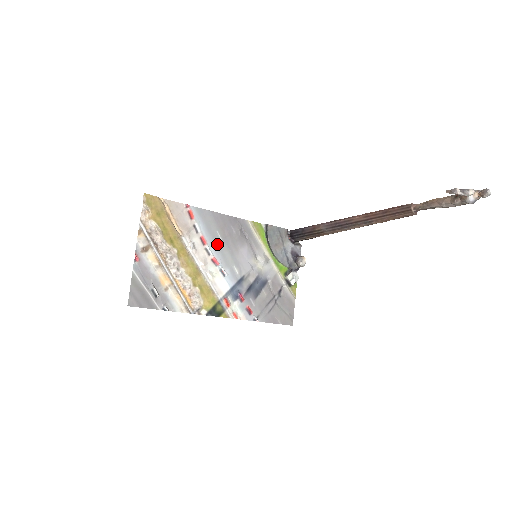
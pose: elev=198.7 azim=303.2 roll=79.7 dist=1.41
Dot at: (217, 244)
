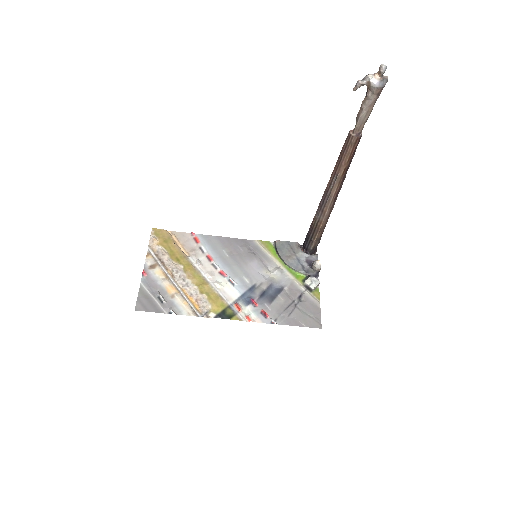
Dot at: (224, 260)
